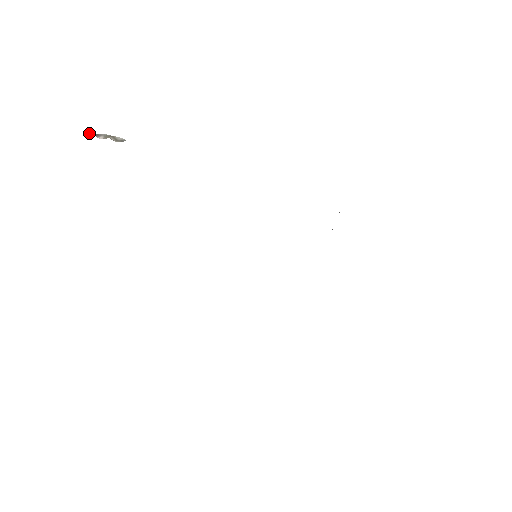
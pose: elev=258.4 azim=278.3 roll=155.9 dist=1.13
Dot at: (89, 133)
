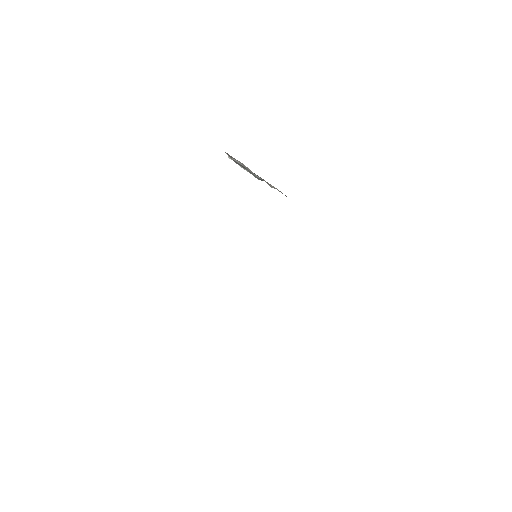
Dot at: occluded
